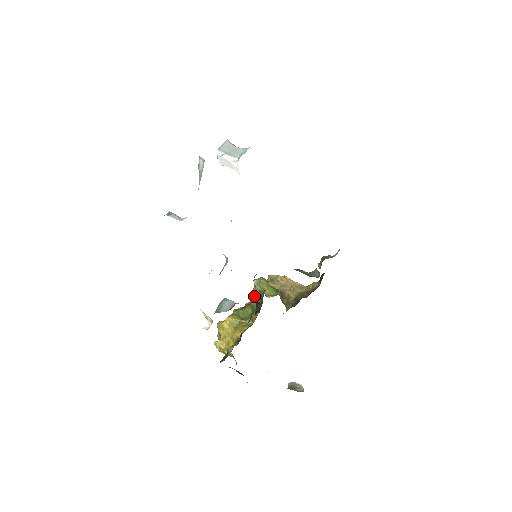
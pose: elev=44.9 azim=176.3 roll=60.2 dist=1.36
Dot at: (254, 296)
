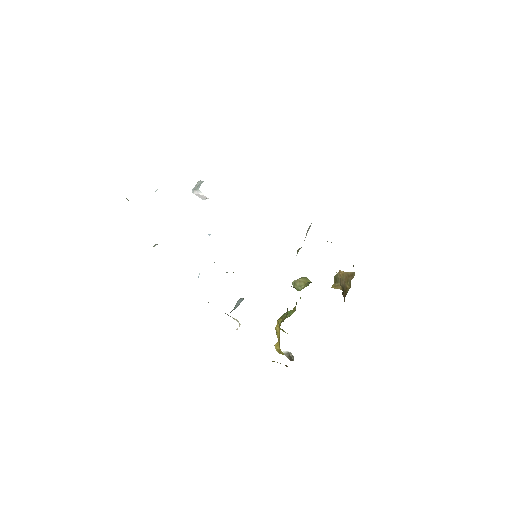
Dot at: occluded
